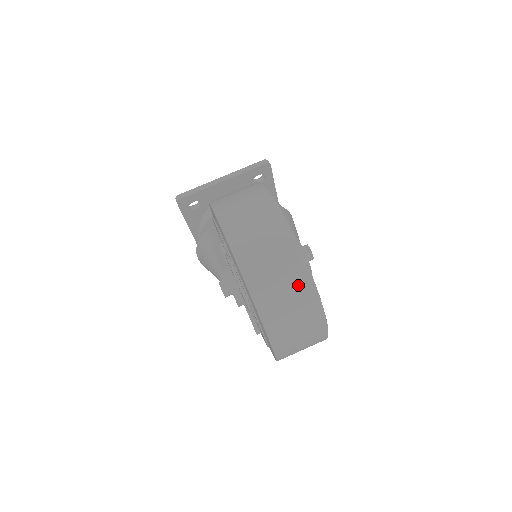
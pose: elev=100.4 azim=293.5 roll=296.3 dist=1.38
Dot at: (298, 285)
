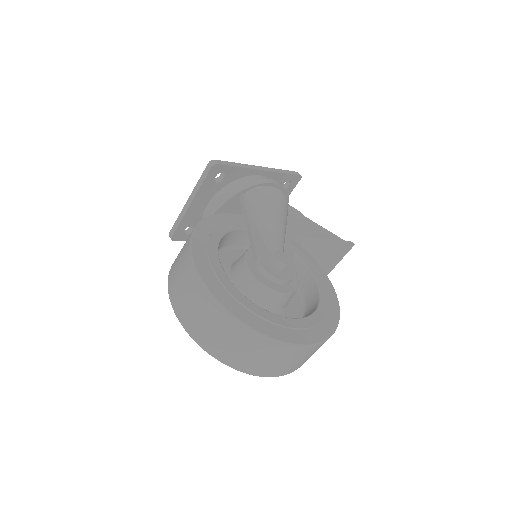
Dot at: (253, 343)
